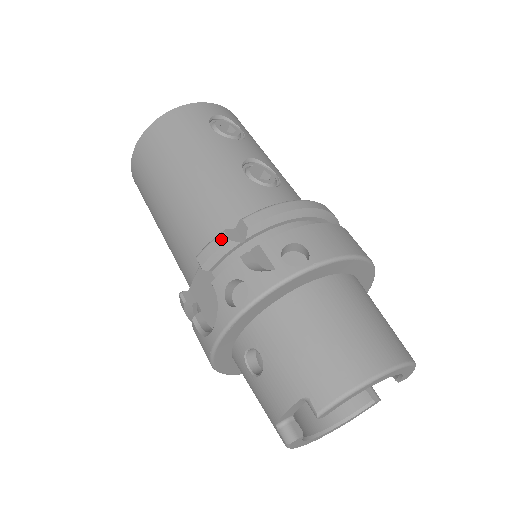
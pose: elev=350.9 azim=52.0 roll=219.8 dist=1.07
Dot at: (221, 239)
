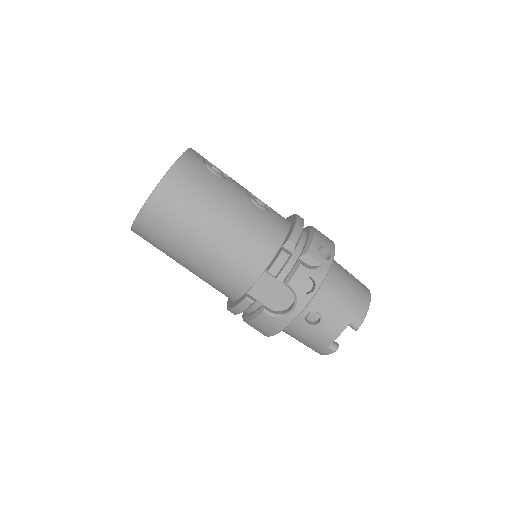
Dot at: (284, 256)
